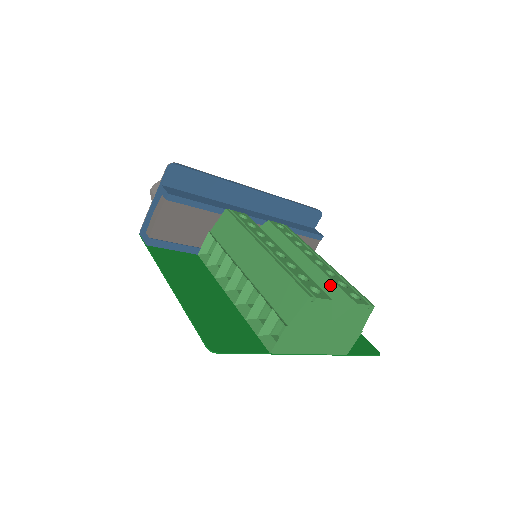
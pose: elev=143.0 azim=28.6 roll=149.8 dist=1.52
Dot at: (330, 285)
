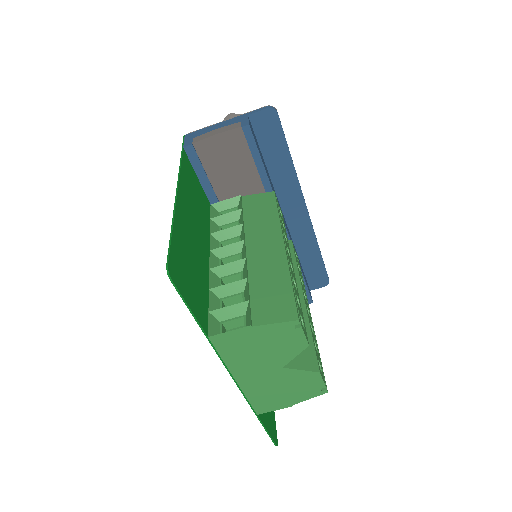
Dot at: (307, 336)
